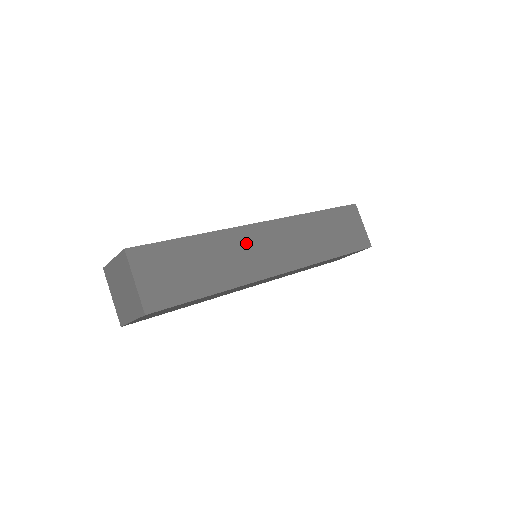
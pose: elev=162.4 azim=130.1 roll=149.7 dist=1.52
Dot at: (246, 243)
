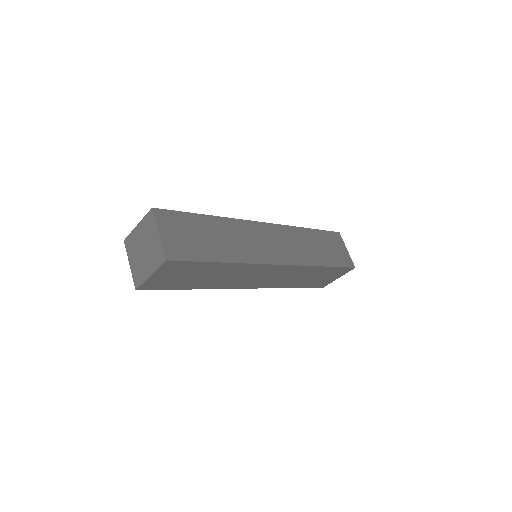
Dot at: (250, 233)
